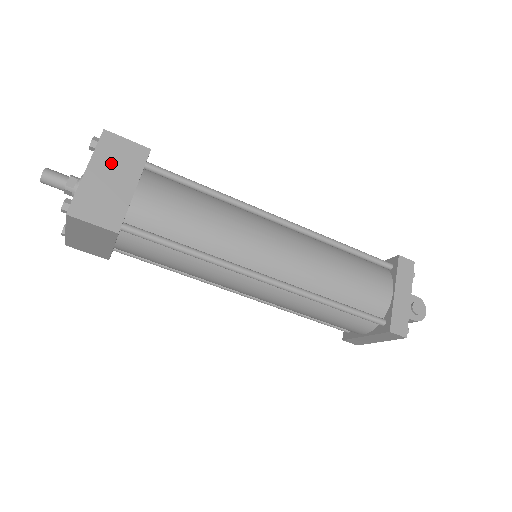
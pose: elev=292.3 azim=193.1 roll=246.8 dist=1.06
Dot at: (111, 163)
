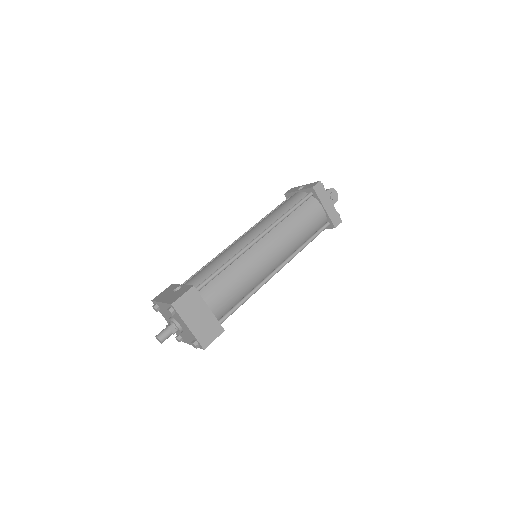
Dot at: (191, 312)
